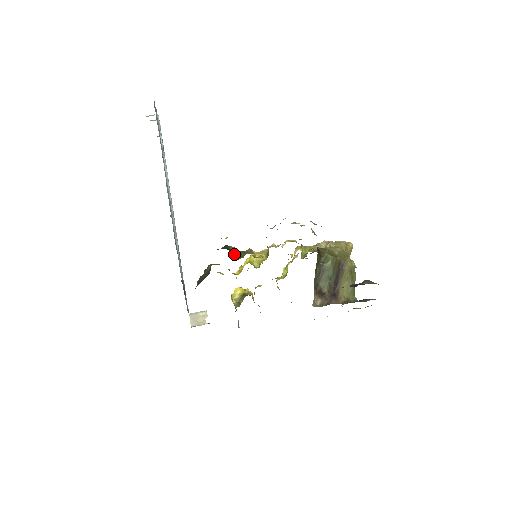
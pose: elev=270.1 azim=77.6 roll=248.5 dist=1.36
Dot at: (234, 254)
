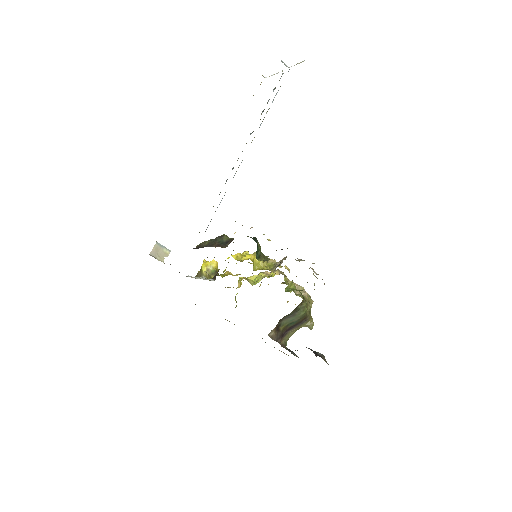
Dot at: (257, 252)
